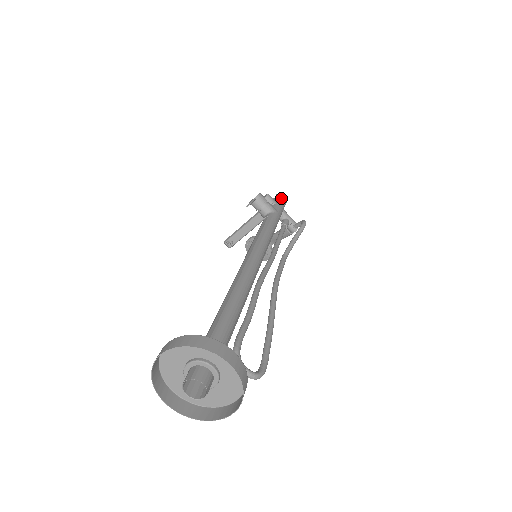
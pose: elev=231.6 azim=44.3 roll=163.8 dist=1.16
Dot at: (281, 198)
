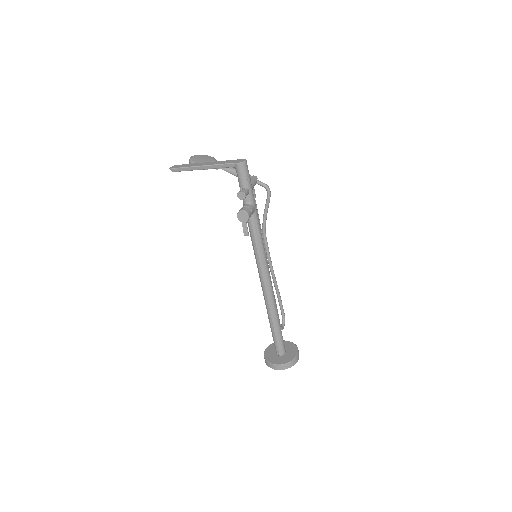
Dot at: (248, 177)
